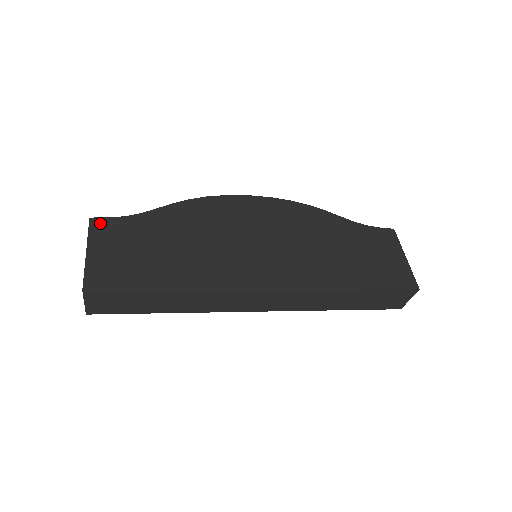
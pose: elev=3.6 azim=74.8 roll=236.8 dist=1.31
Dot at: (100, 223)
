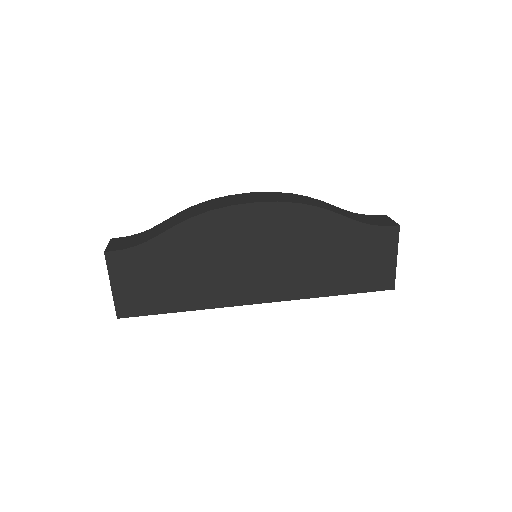
Dot at: (114, 257)
